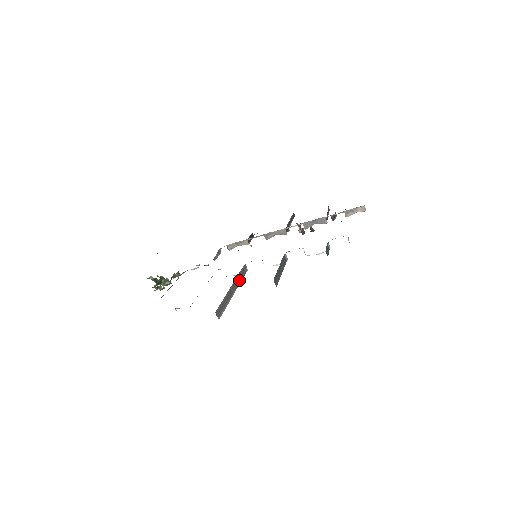
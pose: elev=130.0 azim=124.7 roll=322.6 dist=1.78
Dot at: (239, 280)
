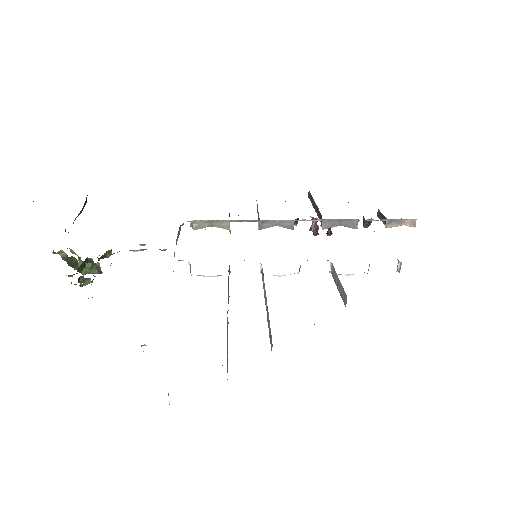
Dot at: (228, 292)
